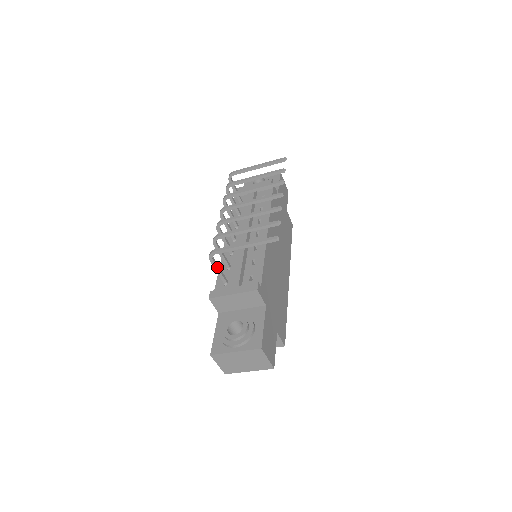
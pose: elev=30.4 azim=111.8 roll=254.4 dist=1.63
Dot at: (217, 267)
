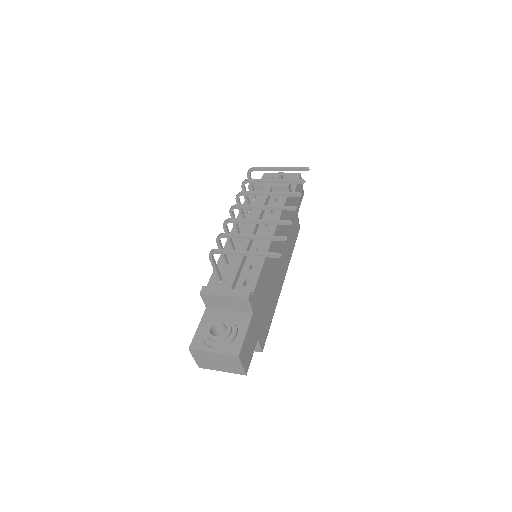
Dot at: (215, 265)
